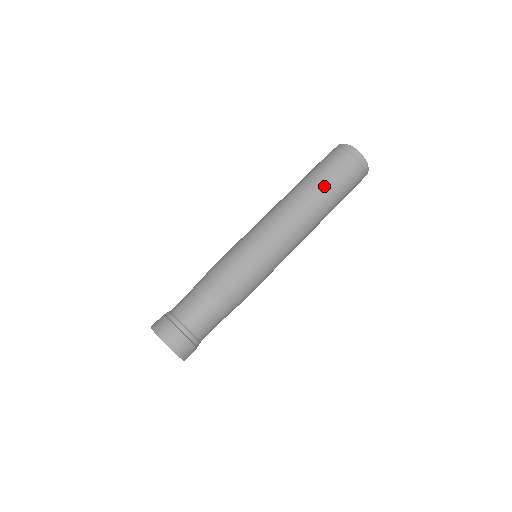
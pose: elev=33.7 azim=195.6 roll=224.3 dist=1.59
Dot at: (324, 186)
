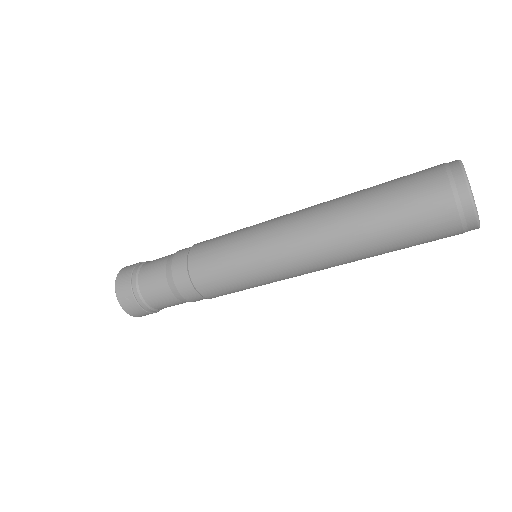
Dot at: (373, 213)
